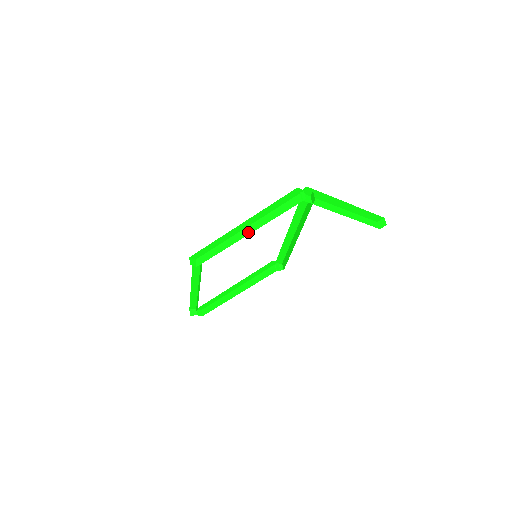
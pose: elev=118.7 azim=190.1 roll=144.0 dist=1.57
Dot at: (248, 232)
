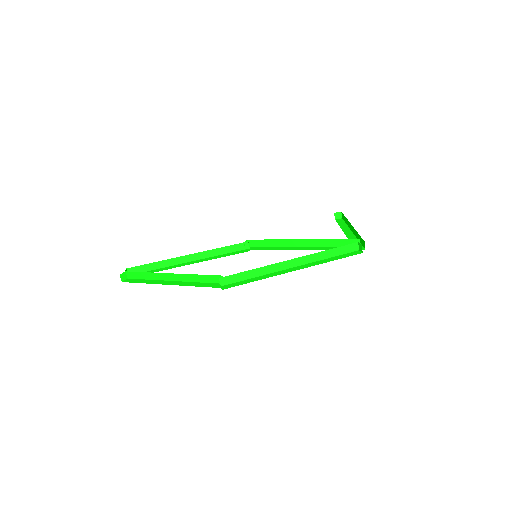
Dot at: (294, 265)
